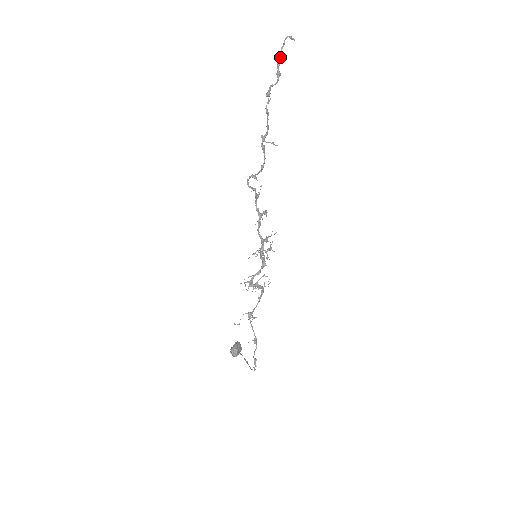
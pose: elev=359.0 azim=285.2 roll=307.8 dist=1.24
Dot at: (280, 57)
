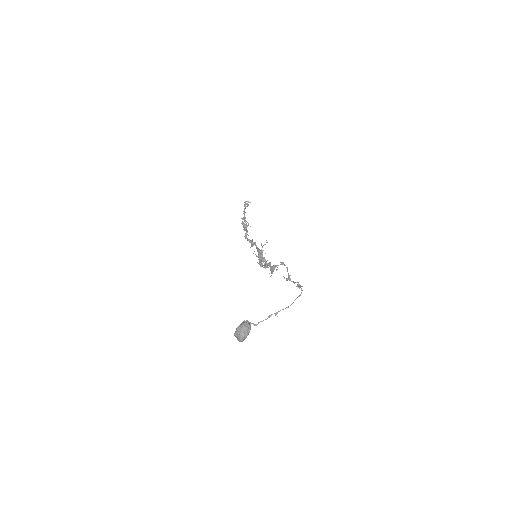
Dot at: occluded
